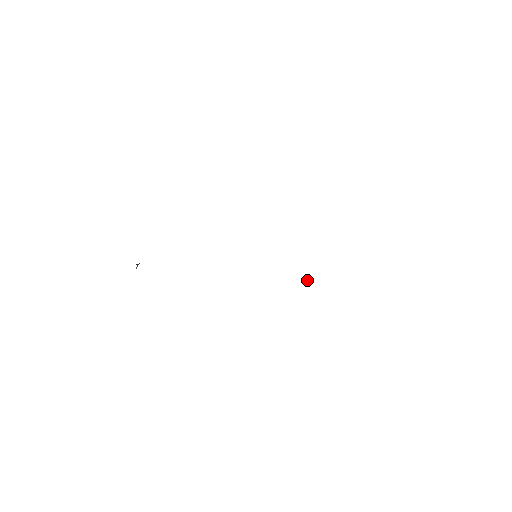
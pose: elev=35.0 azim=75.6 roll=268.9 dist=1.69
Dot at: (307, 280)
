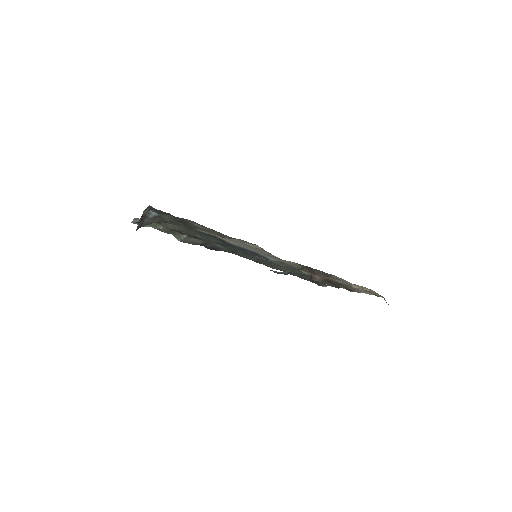
Dot at: (313, 274)
